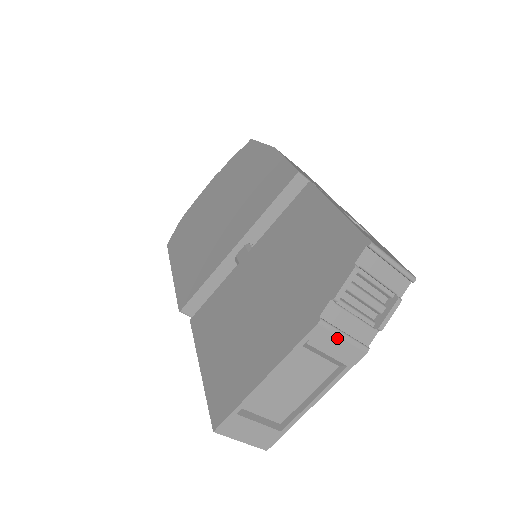
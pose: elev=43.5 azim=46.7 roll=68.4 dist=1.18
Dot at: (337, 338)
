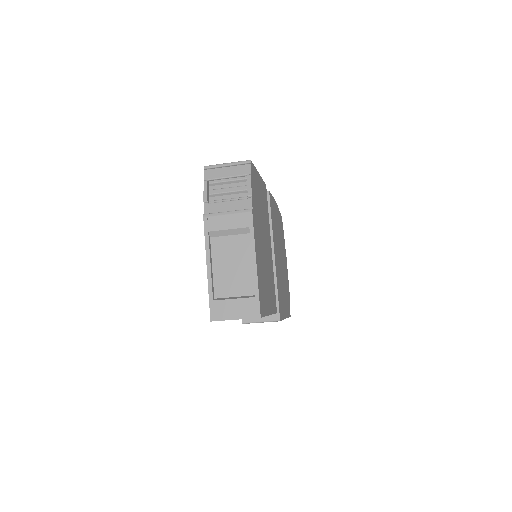
Dot at: (223, 217)
